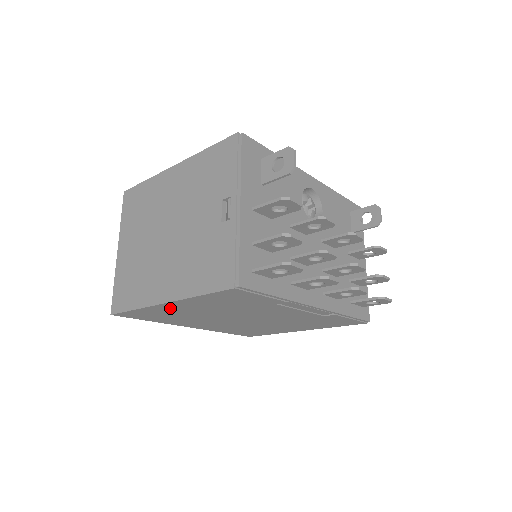
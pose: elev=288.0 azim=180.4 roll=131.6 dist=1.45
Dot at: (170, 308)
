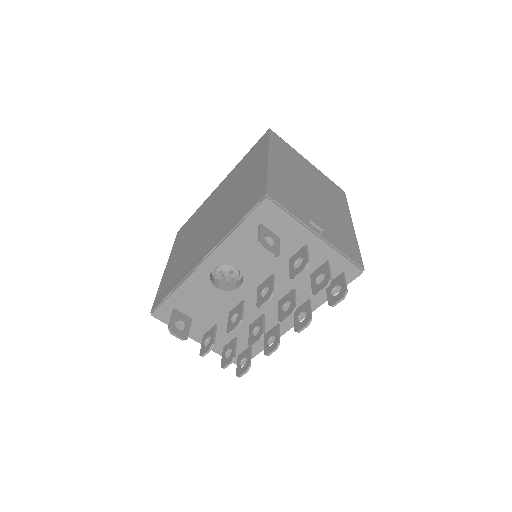
Dot at: occluded
